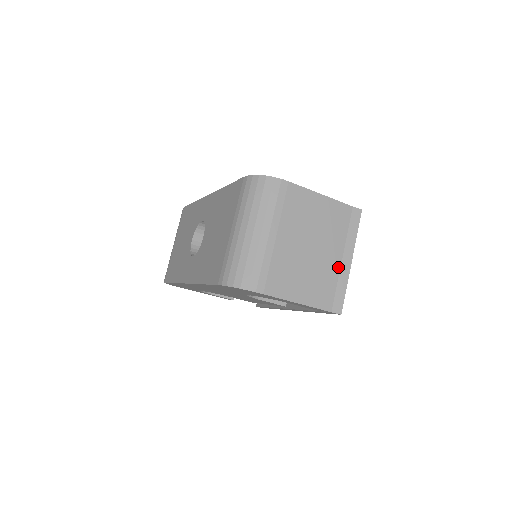
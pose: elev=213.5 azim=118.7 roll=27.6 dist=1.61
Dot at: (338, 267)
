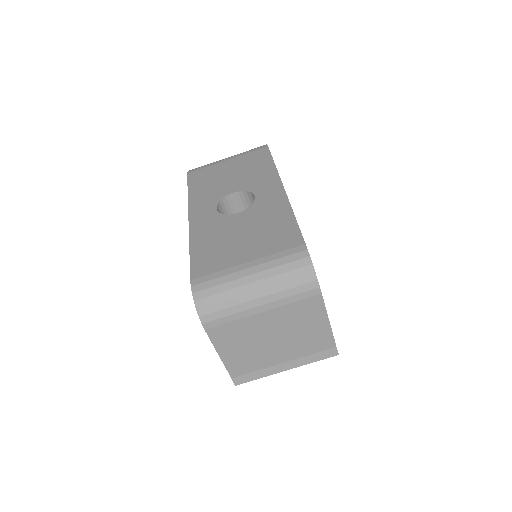
Dot at: (274, 364)
